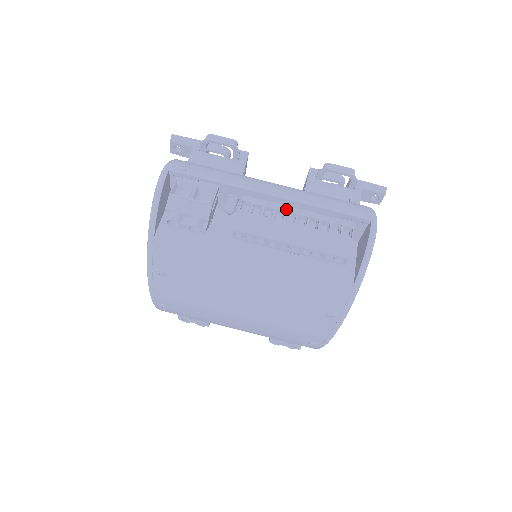
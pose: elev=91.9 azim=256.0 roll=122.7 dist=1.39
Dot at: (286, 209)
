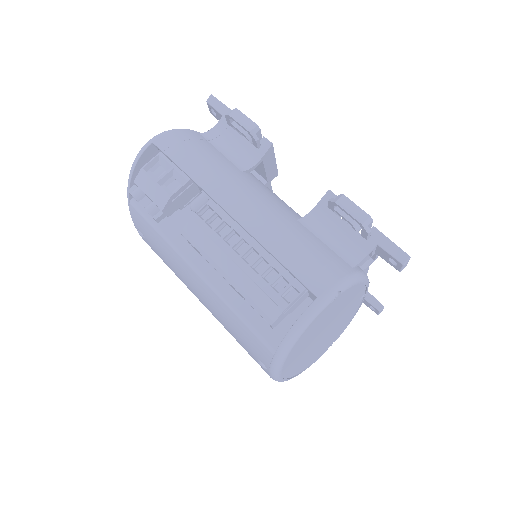
Dot at: (243, 234)
